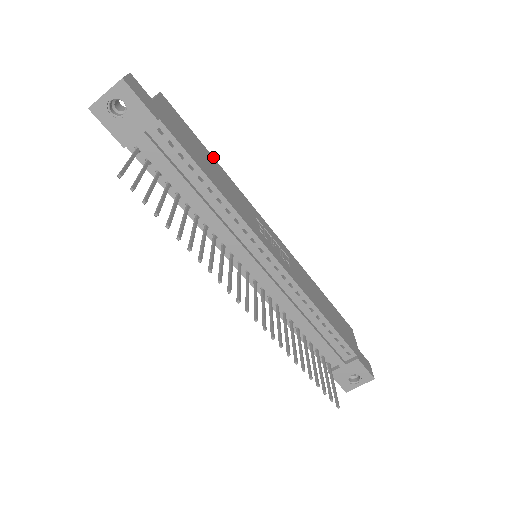
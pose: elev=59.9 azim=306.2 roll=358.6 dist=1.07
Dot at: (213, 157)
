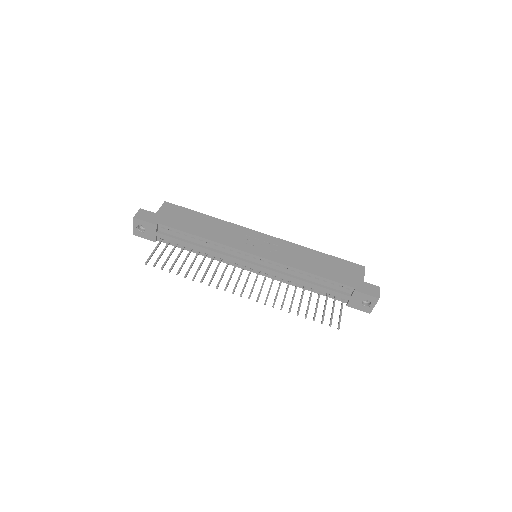
Dot at: (207, 215)
